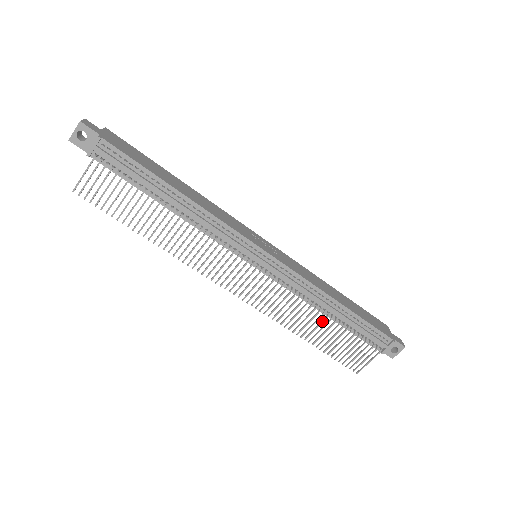
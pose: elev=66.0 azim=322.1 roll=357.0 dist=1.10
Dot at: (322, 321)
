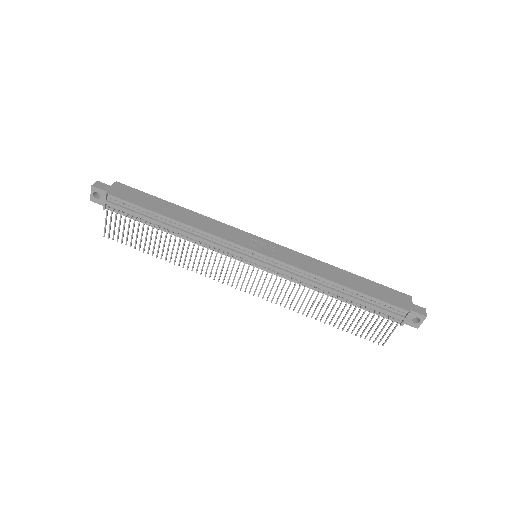
Dot at: (329, 303)
